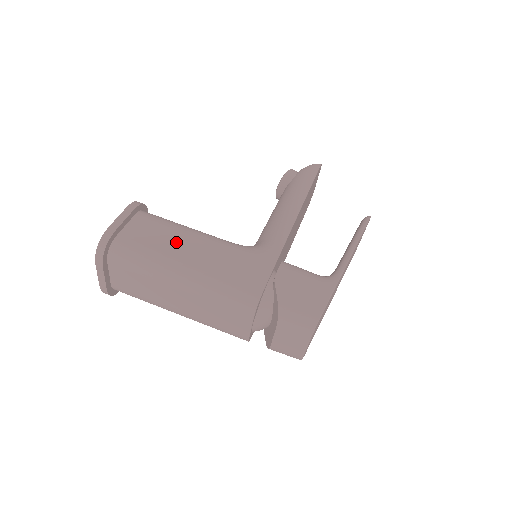
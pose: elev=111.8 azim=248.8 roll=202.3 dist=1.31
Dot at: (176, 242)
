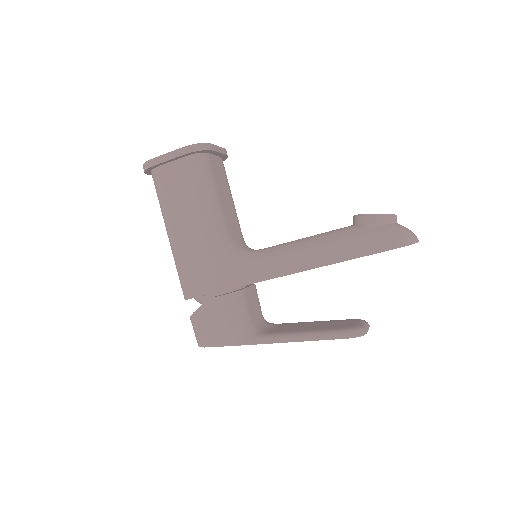
Dot at: (185, 208)
